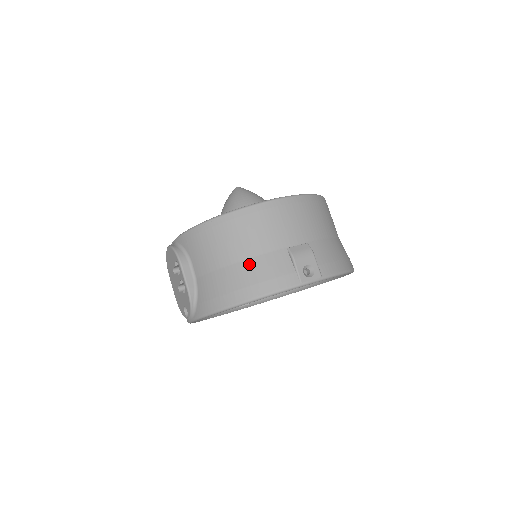
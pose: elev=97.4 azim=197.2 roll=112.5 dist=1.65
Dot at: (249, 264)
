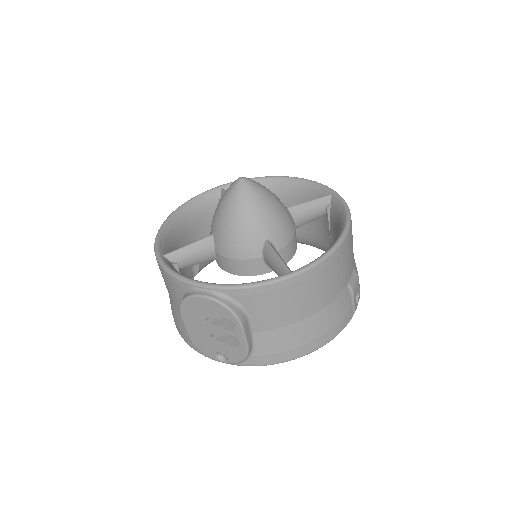
Dot at: (323, 314)
